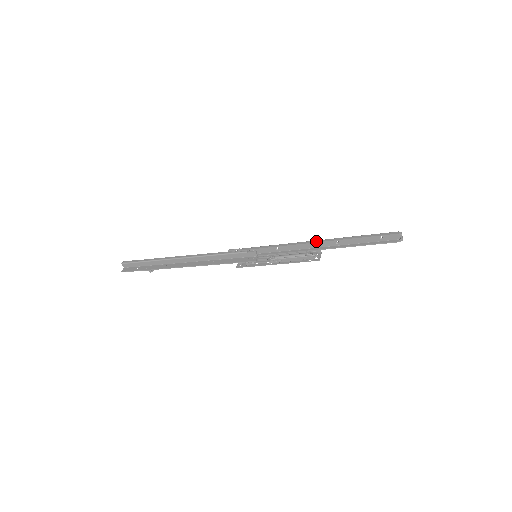
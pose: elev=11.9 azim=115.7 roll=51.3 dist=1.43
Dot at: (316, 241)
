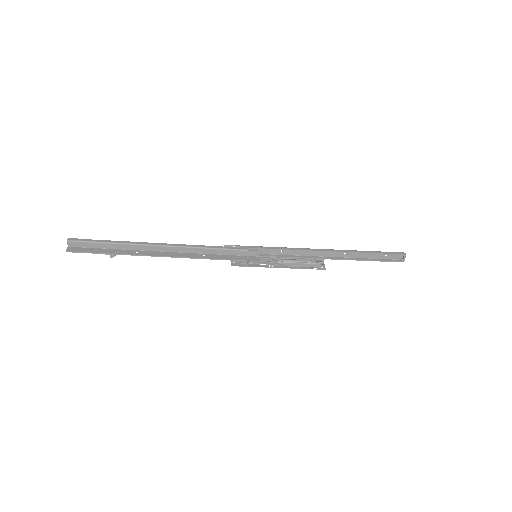
Dot at: (326, 250)
